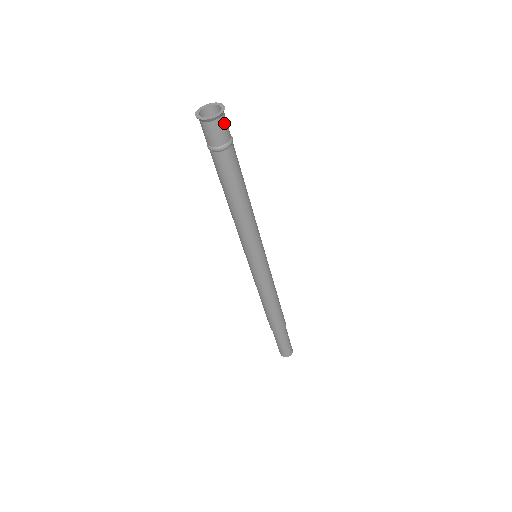
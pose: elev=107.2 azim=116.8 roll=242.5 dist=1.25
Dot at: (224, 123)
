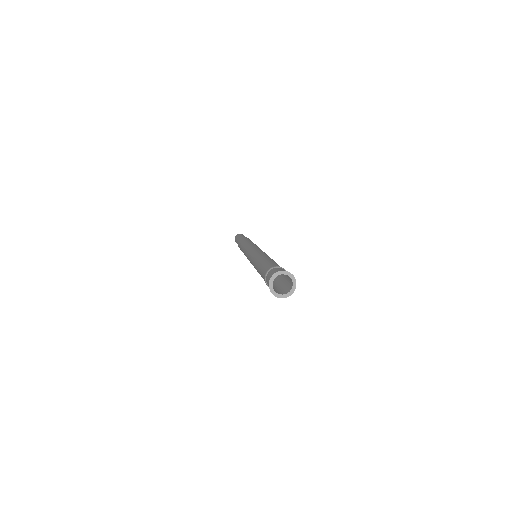
Dot at: (291, 283)
